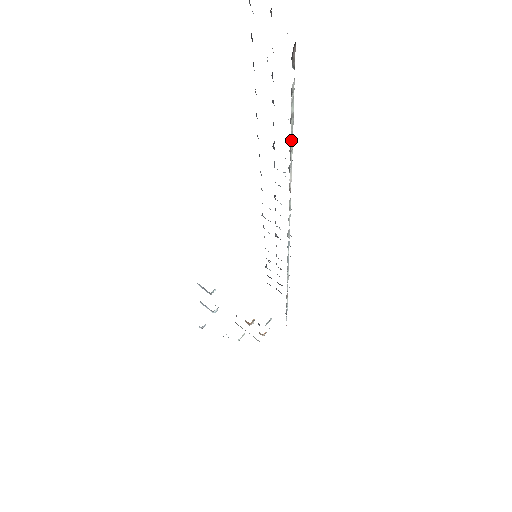
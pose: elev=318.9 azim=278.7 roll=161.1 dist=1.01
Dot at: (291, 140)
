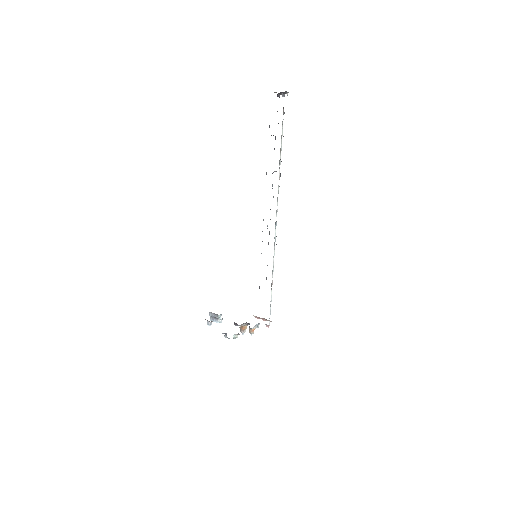
Dot at: (281, 149)
